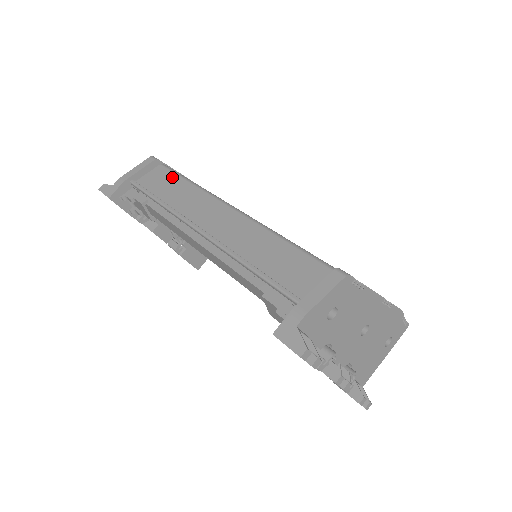
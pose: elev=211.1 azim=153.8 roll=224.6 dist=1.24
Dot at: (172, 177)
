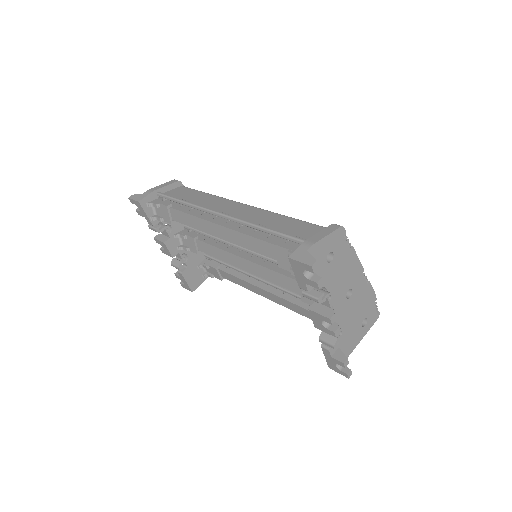
Dot at: (193, 191)
